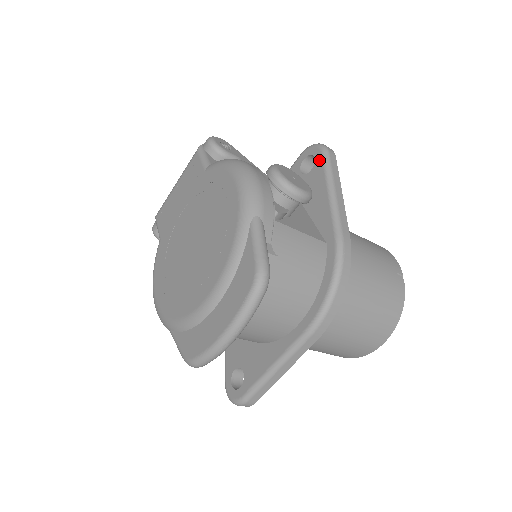
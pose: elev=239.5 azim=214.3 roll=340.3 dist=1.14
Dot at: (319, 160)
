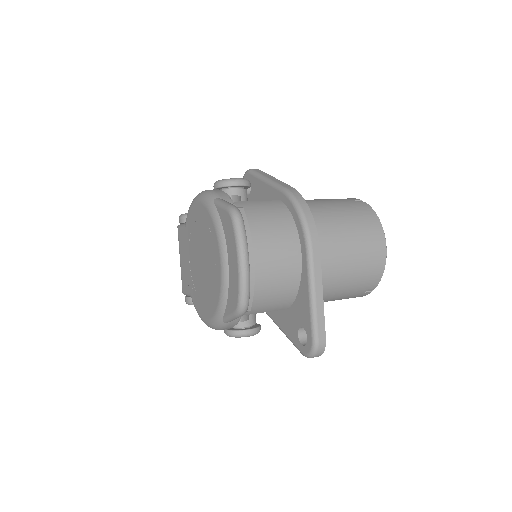
Dot at: (250, 177)
